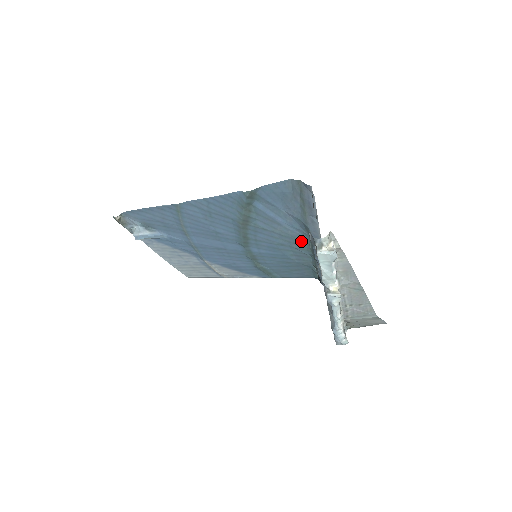
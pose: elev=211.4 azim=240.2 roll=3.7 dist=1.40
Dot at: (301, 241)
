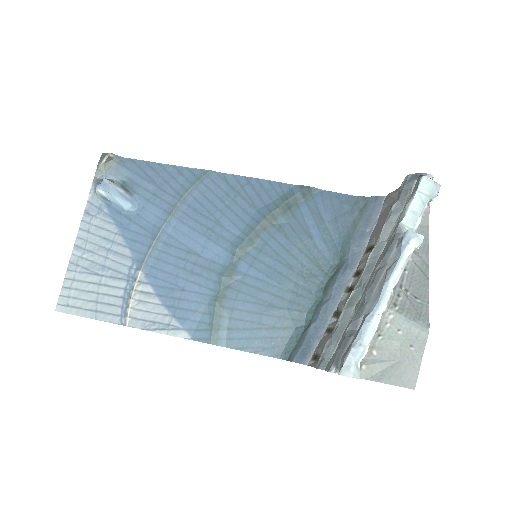
Dot at: (320, 269)
